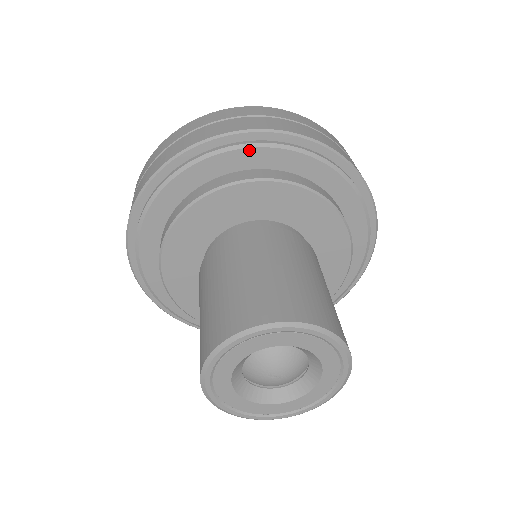
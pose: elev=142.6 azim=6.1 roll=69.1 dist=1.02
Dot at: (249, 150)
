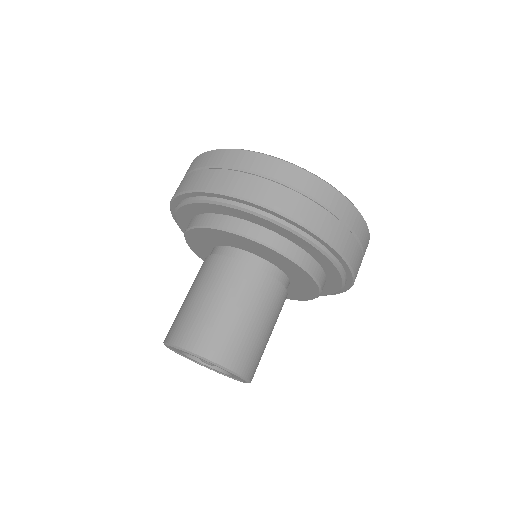
Dot at: (193, 204)
